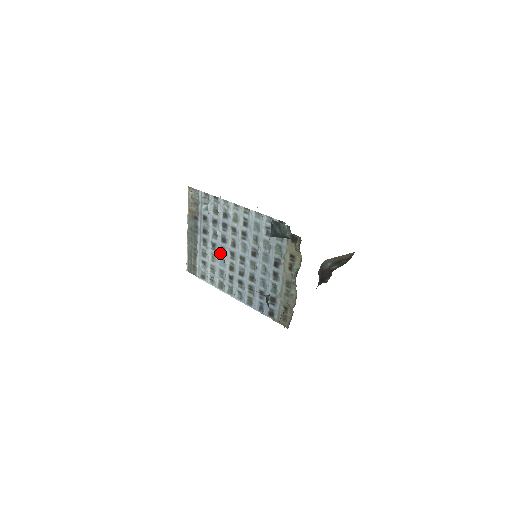
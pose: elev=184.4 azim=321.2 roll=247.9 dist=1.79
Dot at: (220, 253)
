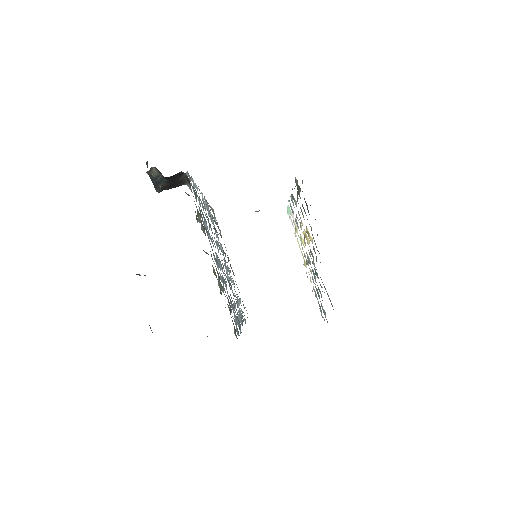
Dot at: (227, 270)
